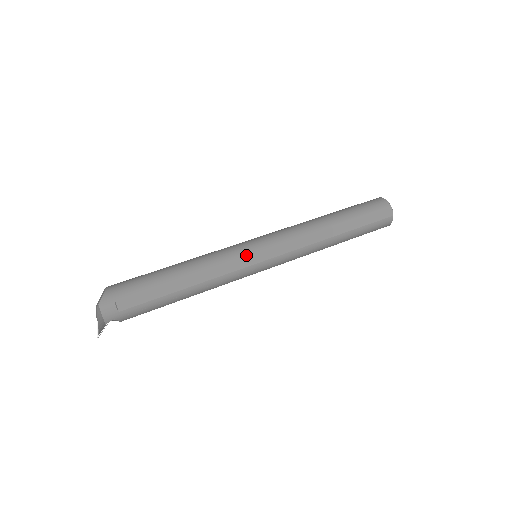
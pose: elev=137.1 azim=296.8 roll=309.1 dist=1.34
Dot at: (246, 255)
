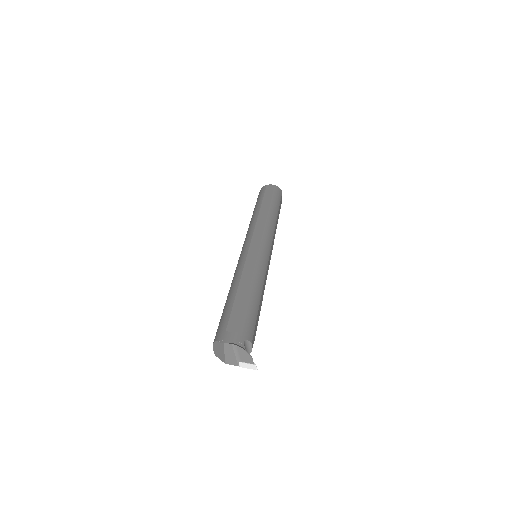
Dot at: (248, 251)
